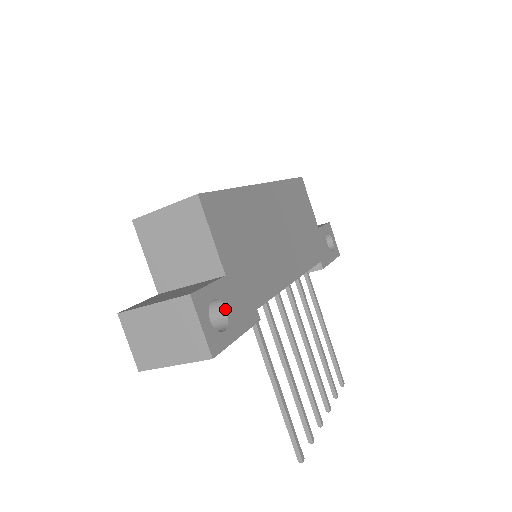
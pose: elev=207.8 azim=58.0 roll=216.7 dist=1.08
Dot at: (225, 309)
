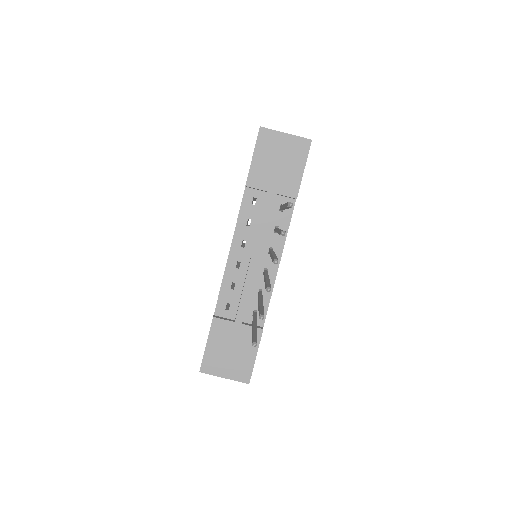
Dot at: occluded
